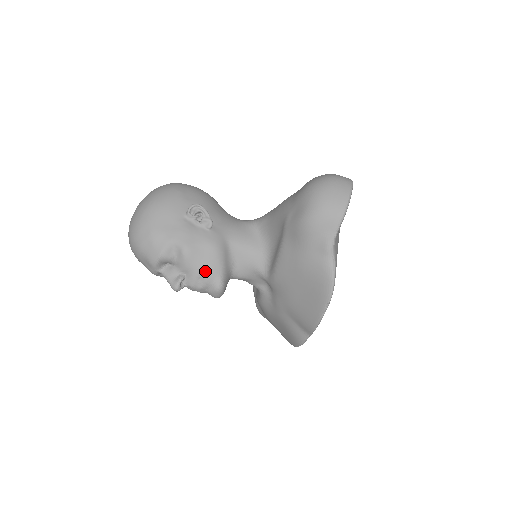
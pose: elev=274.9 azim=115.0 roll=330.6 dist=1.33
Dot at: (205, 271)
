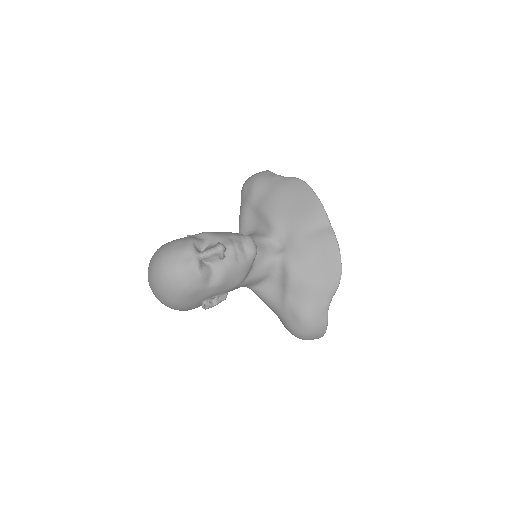
Dot at: (230, 234)
